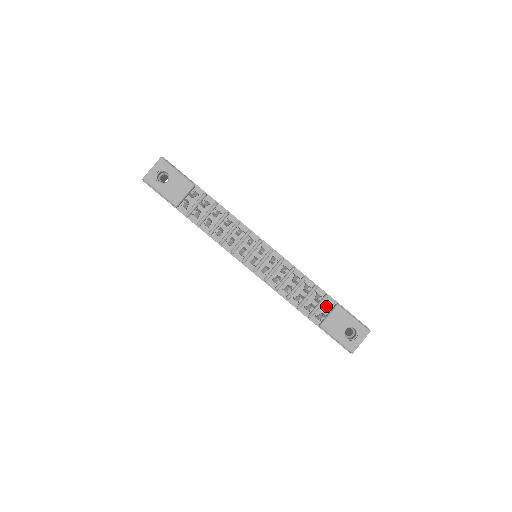
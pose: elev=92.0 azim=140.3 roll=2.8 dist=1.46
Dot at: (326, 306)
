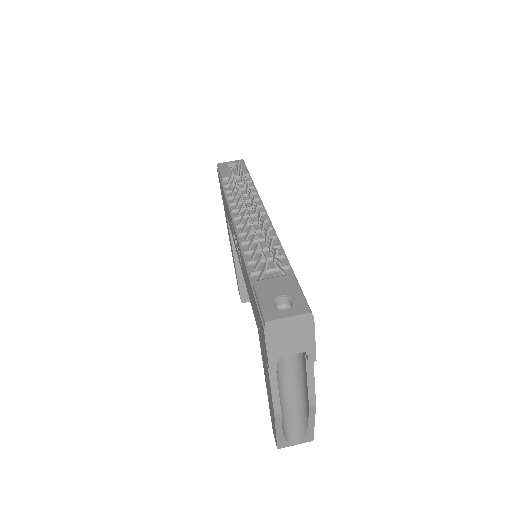
Dot at: (277, 264)
